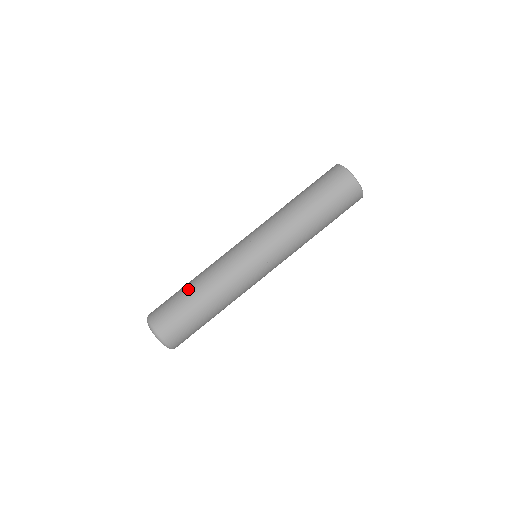
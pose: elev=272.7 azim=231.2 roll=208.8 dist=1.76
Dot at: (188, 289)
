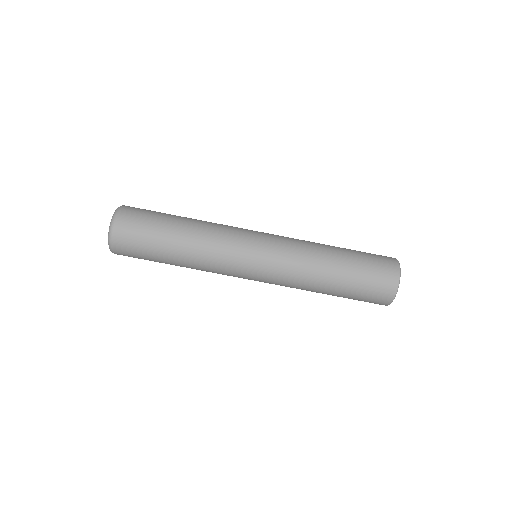
Dot at: (172, 235)
